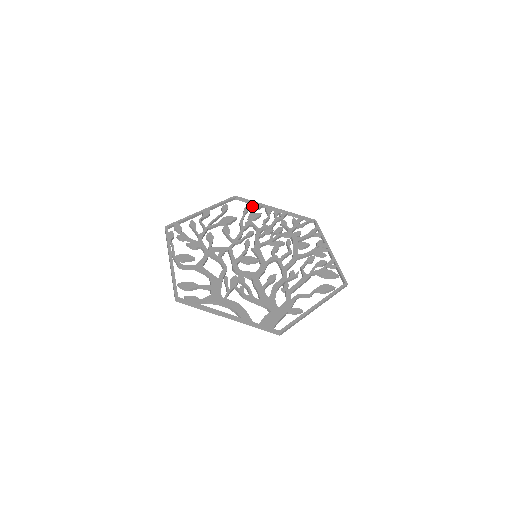
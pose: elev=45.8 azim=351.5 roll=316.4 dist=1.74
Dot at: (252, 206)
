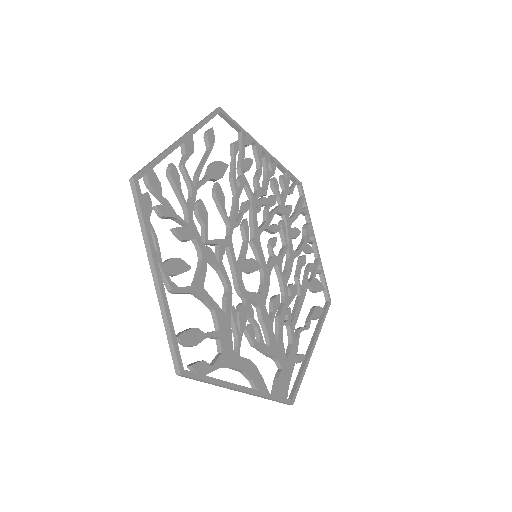
Dot at: (242, 140)
